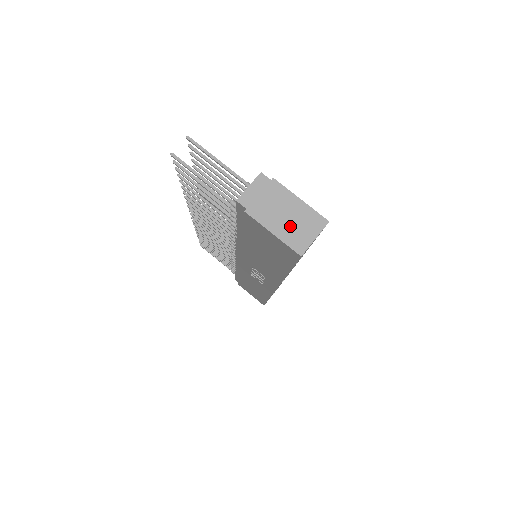
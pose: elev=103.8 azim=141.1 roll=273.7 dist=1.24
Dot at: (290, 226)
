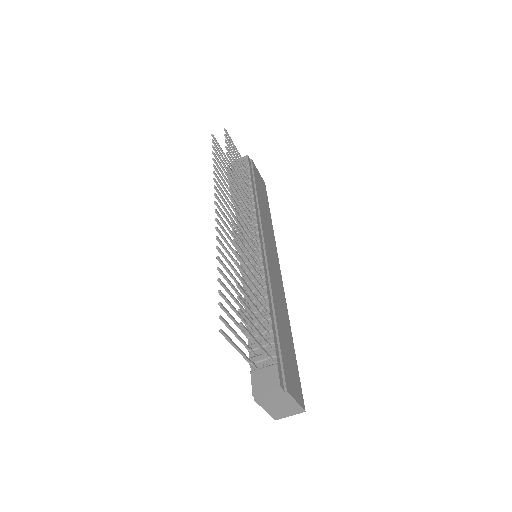
Dot at: (279, 410)
